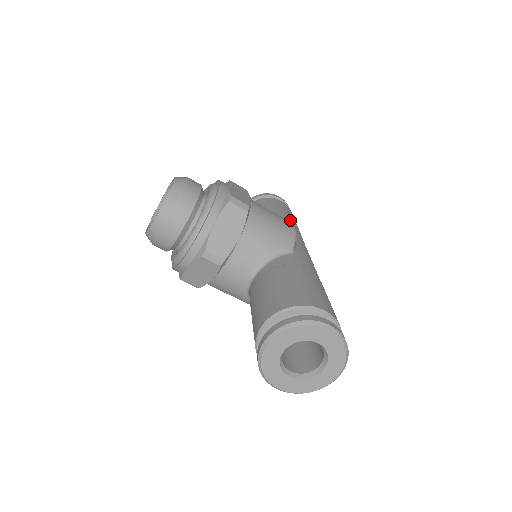
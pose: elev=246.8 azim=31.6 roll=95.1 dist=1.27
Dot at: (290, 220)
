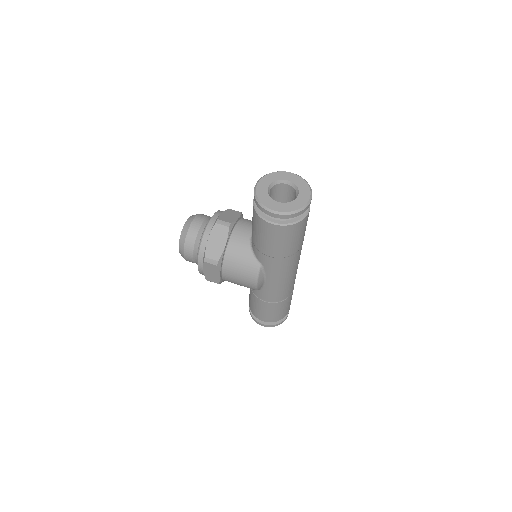
Dot at: occluded
